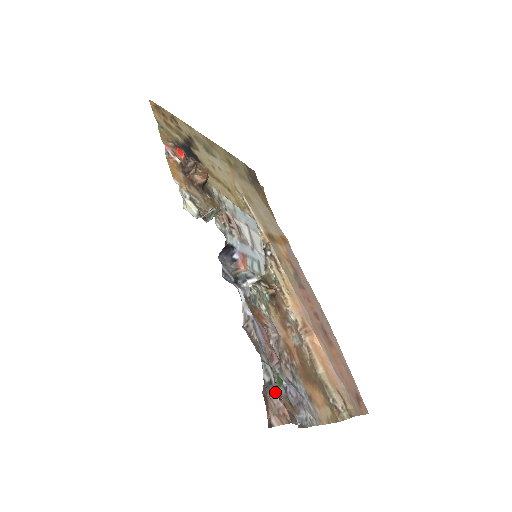
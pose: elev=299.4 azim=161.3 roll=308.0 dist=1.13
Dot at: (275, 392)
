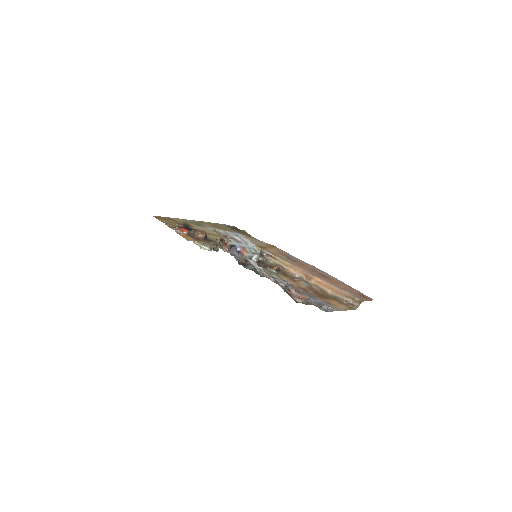
Dot at: (292, 290)
